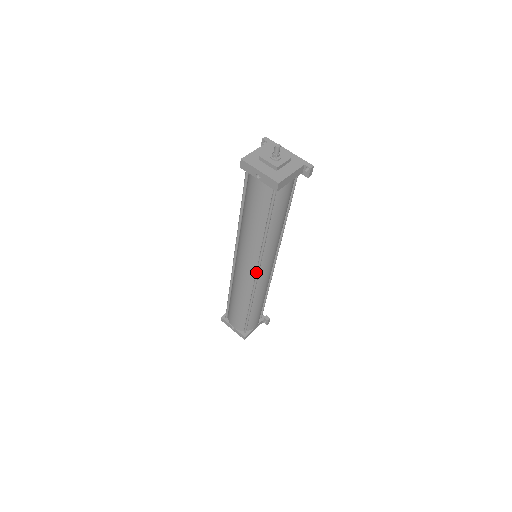
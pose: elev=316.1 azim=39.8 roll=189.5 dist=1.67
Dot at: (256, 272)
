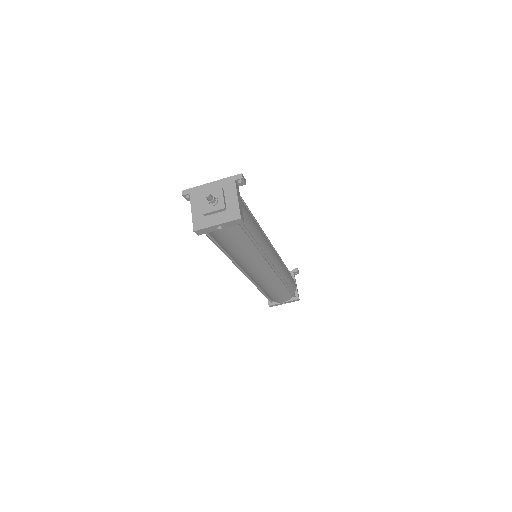
Dot at: (271, 267)
